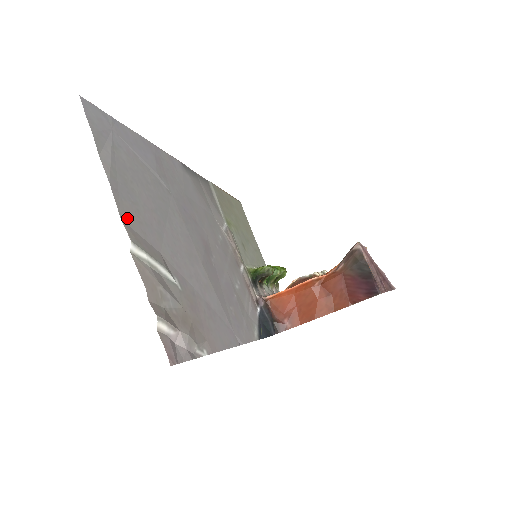
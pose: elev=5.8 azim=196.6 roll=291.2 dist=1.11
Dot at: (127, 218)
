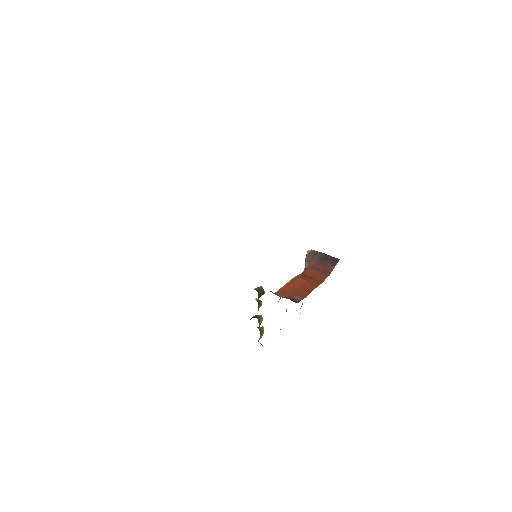
Dot at: occluded
